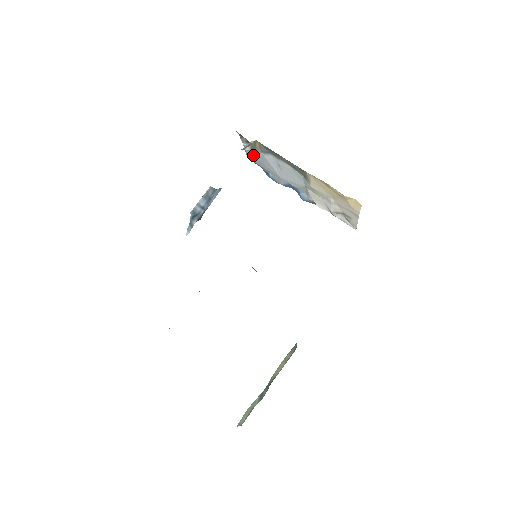
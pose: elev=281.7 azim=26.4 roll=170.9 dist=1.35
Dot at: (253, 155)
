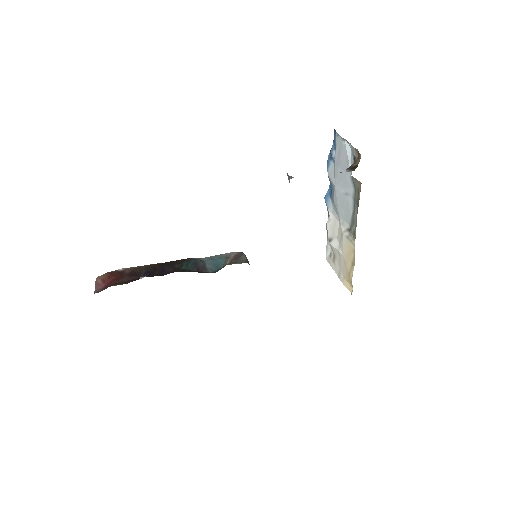
Dot at: (343, 152)
